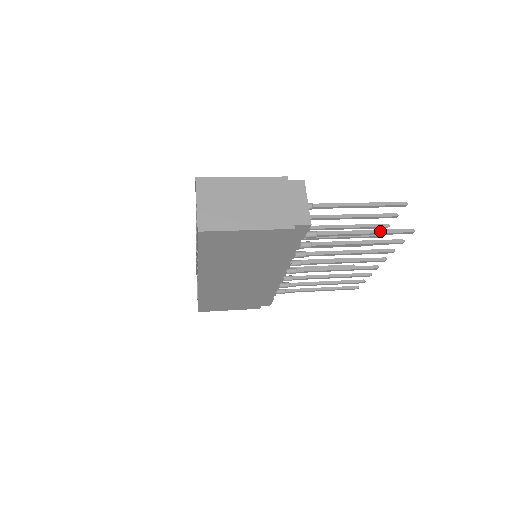
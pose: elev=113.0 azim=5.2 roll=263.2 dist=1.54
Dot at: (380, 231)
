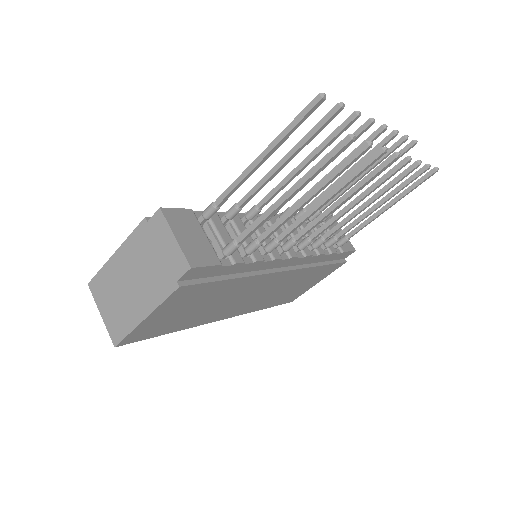
Dot at: (304, 179)
